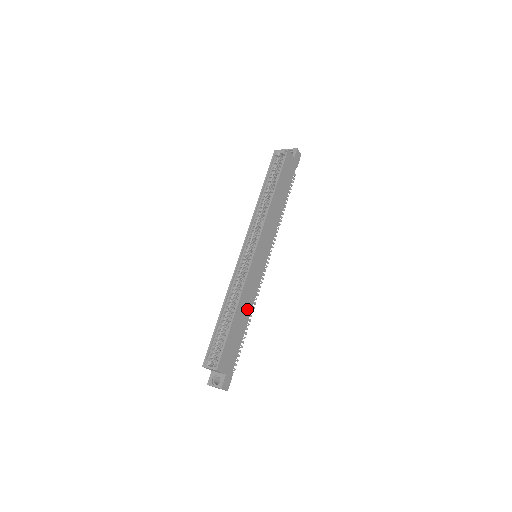
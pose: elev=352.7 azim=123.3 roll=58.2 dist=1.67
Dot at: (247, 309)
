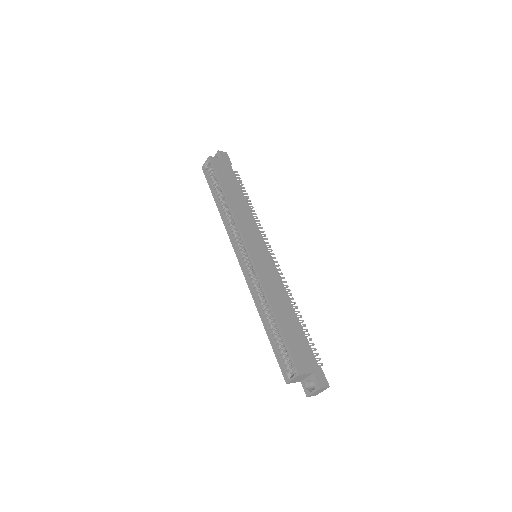
Dot at: (284, 303)
